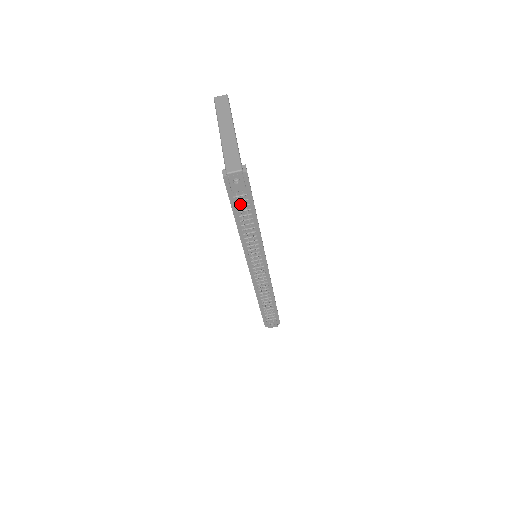
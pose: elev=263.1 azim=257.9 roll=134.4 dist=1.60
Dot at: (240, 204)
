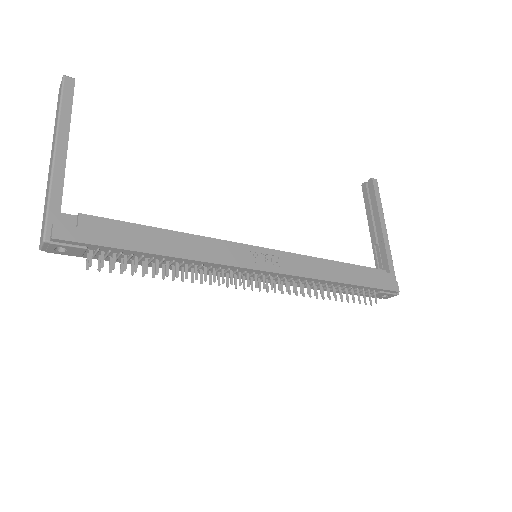
Dot at: (114, 256)
